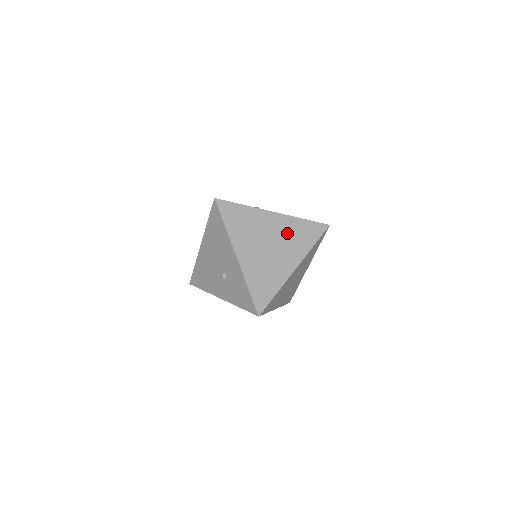
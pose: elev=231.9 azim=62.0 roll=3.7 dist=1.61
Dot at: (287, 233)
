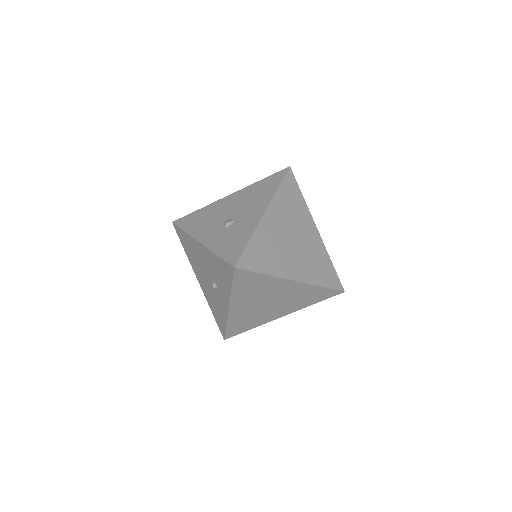
Dot at: (313, 252)
